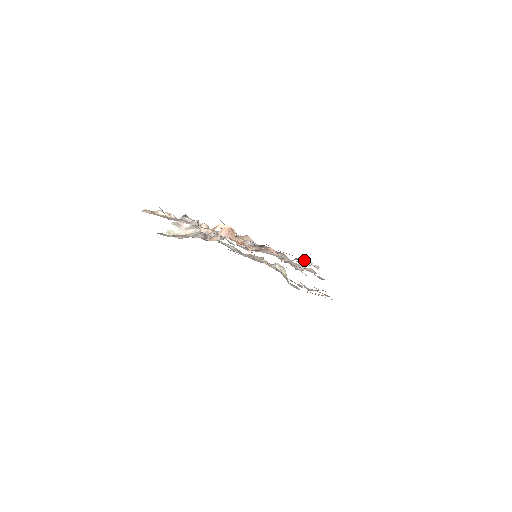
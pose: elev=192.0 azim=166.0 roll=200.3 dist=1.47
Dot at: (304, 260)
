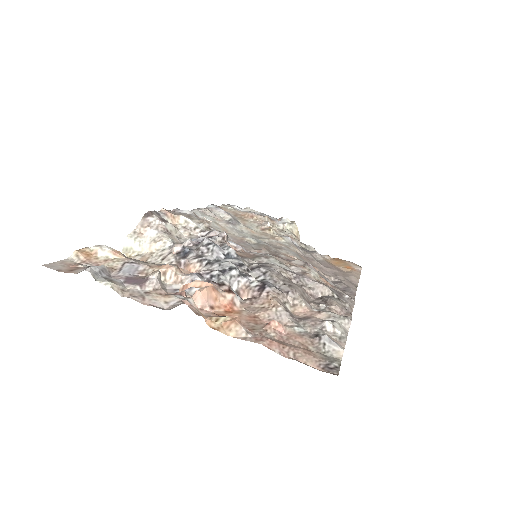
Dot at: (329, 347)
